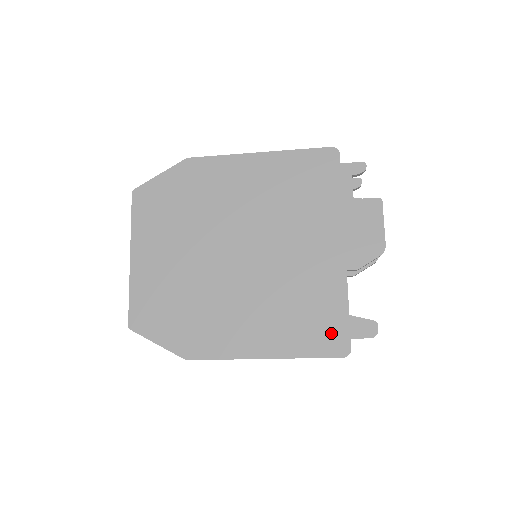
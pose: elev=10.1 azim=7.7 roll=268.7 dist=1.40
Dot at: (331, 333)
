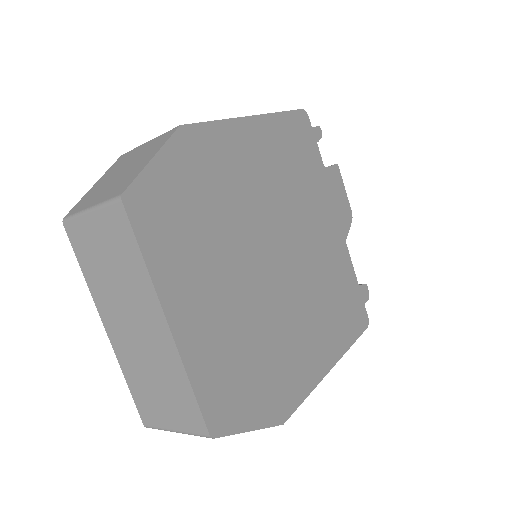
Dot at: (356, 310)
